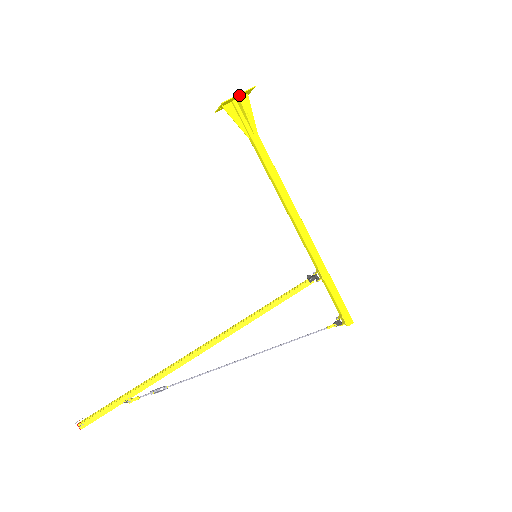
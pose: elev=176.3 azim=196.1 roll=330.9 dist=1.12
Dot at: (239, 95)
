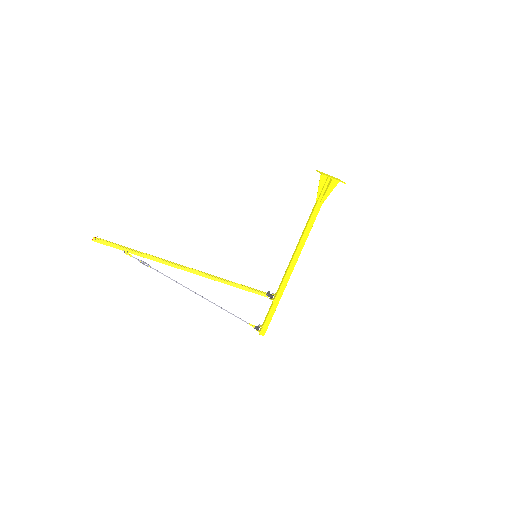
Dot at: (334, 179)
